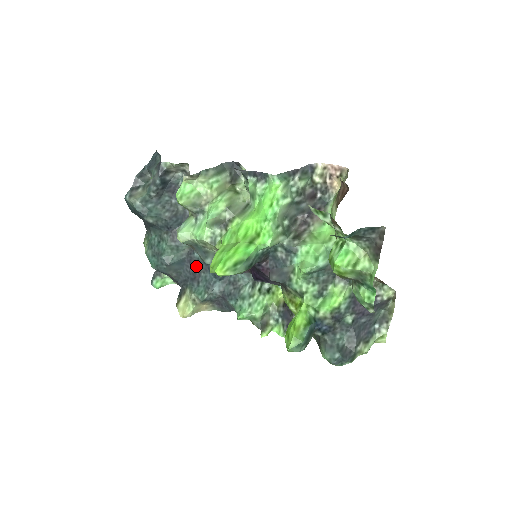
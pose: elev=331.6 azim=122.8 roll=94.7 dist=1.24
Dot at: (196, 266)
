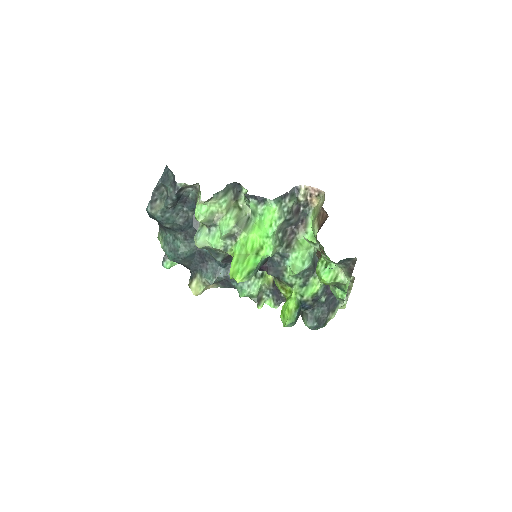
Dot at: (204, 257)
